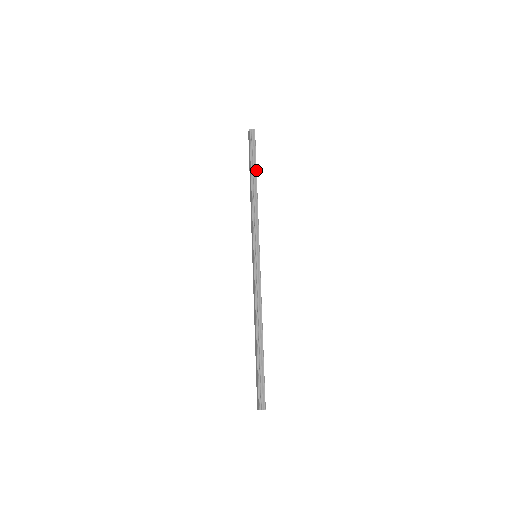
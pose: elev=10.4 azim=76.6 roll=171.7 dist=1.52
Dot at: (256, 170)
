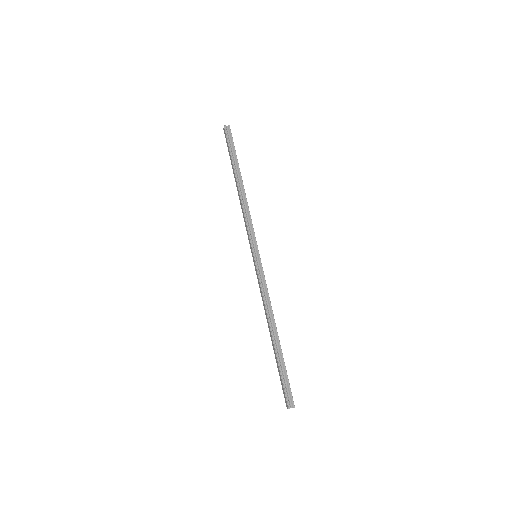
Dot at: (239, 168)
